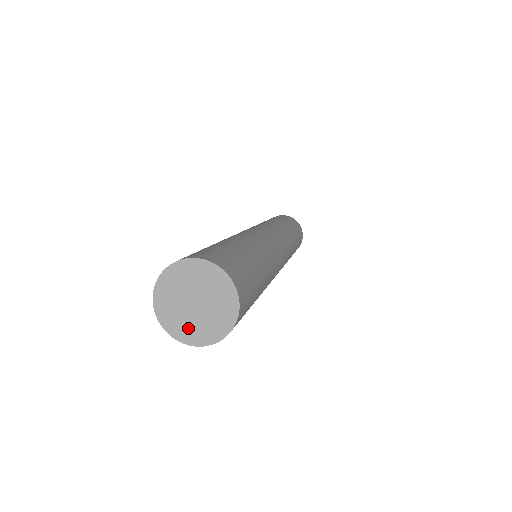
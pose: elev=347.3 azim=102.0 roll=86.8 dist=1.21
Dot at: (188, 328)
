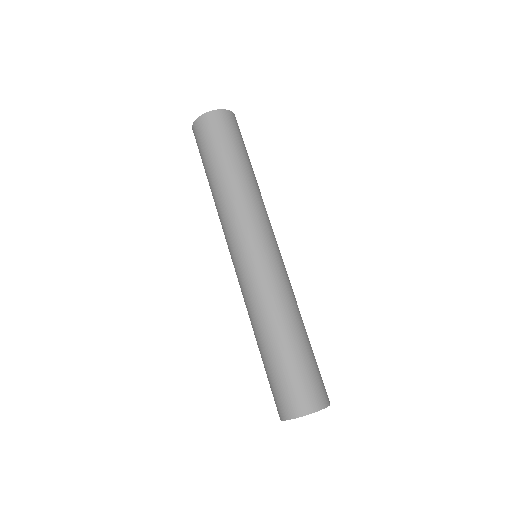
Dot at: occluded
